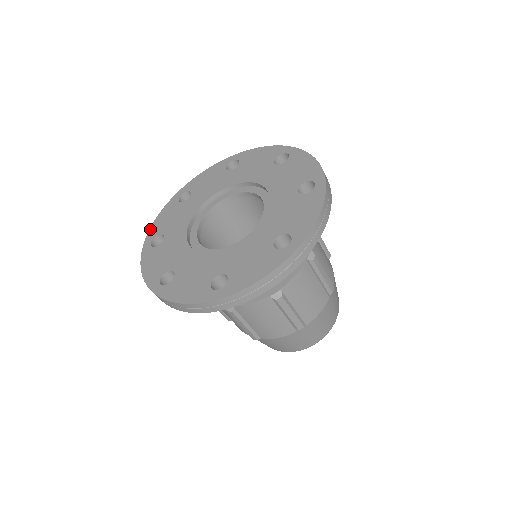
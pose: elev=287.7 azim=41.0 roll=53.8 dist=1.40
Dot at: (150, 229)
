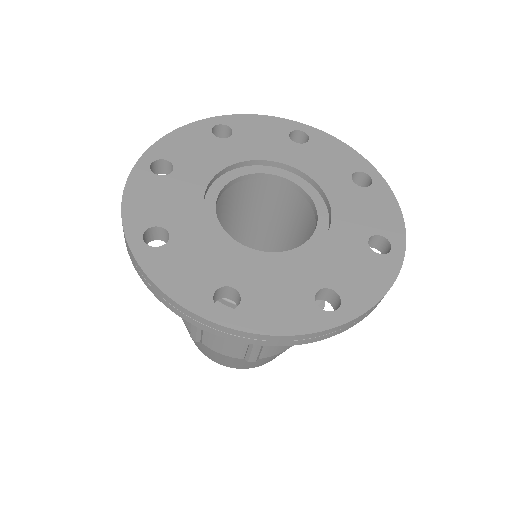
Dot at: (158, 142)
